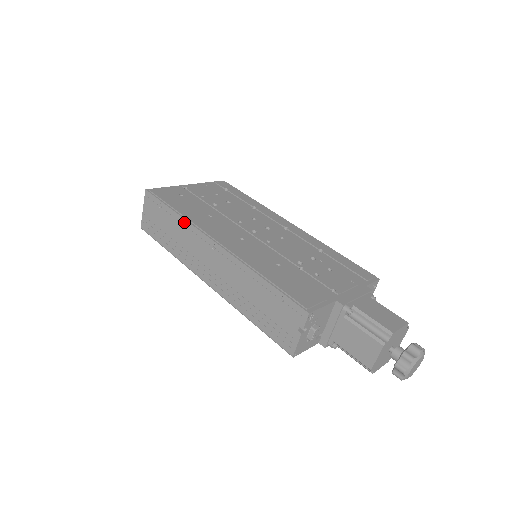
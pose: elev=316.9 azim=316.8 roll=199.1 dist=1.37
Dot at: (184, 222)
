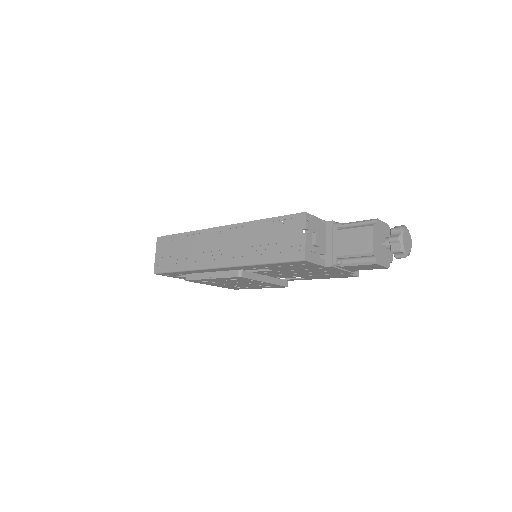
Dot at: (193, 234)
